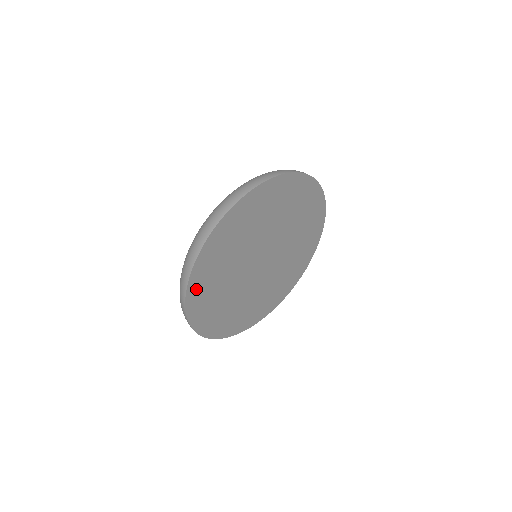
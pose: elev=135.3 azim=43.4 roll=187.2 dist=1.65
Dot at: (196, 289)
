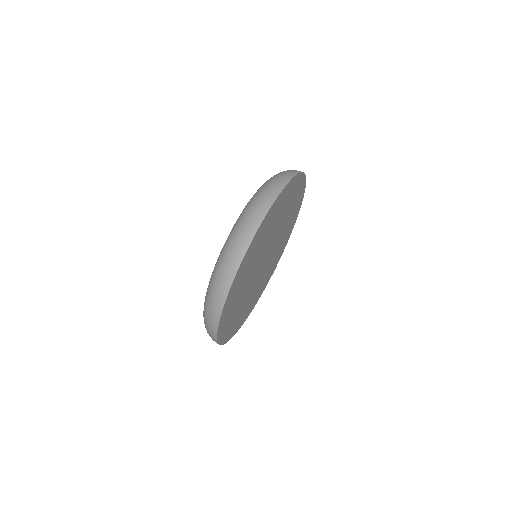
Dot at: (223, 328)
